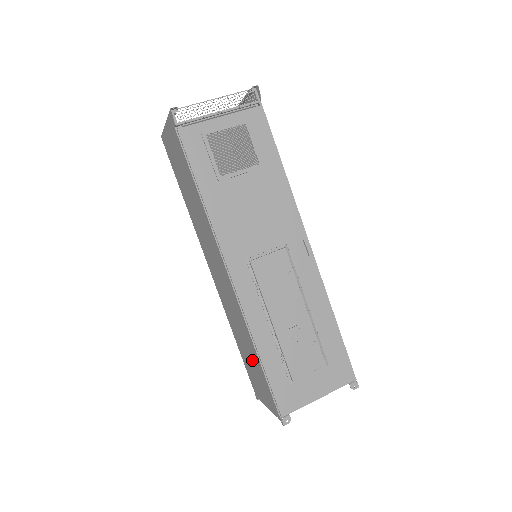
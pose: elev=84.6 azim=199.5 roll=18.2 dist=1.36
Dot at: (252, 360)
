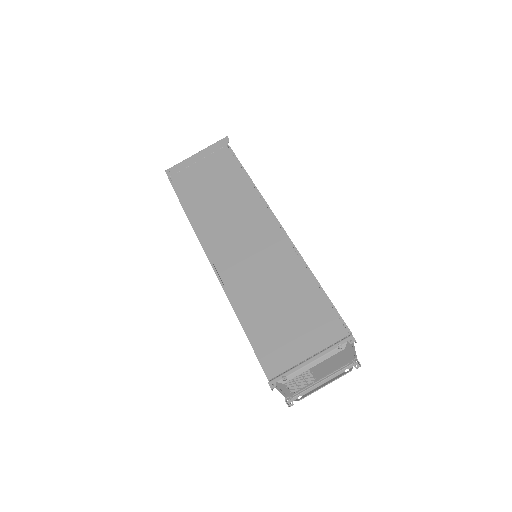
Dot at: (293, 304)
